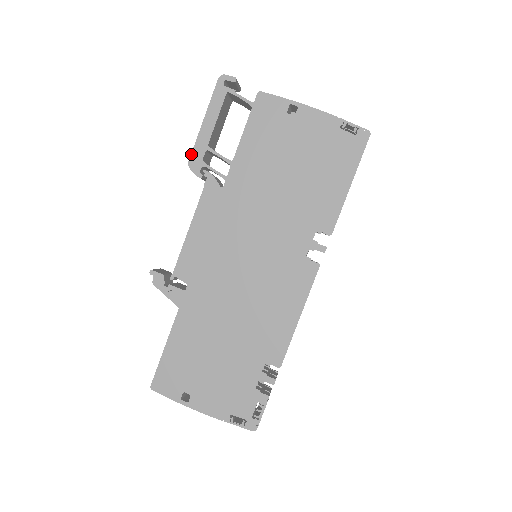
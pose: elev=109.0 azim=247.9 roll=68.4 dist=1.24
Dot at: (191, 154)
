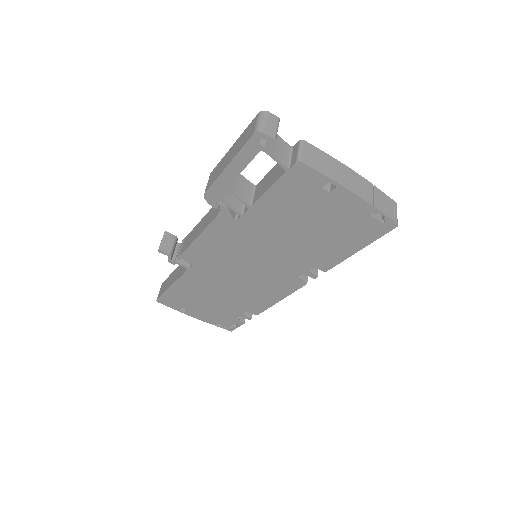
Dot at: (208, 189)
